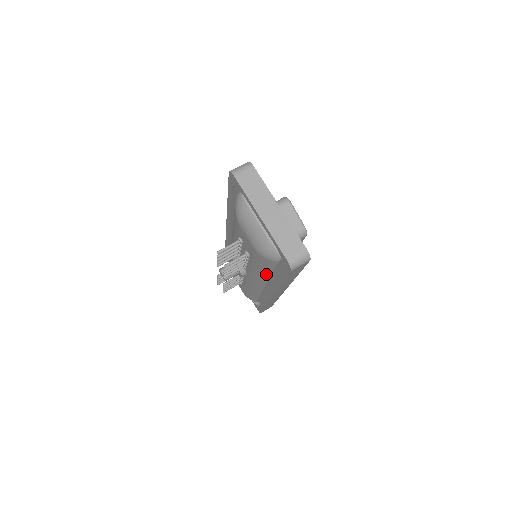
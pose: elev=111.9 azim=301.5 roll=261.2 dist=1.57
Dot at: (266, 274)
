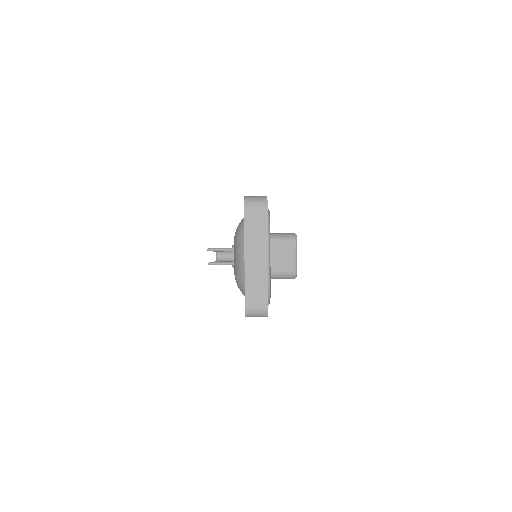
Dot at: occluded
